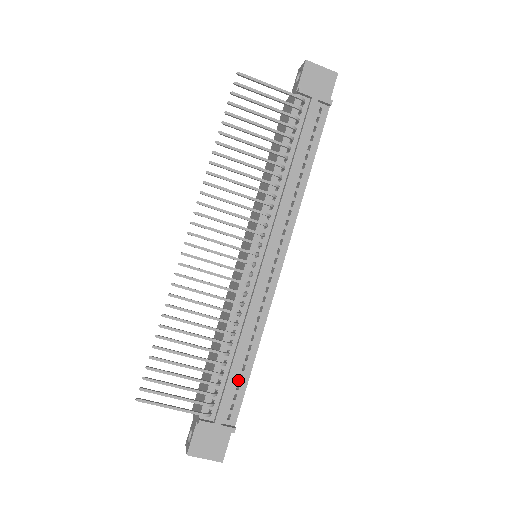
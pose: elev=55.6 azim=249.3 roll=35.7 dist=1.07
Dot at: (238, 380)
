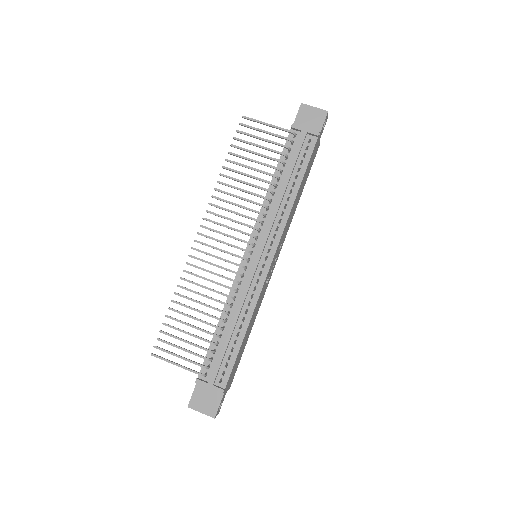
Dot at: (230, 351)
